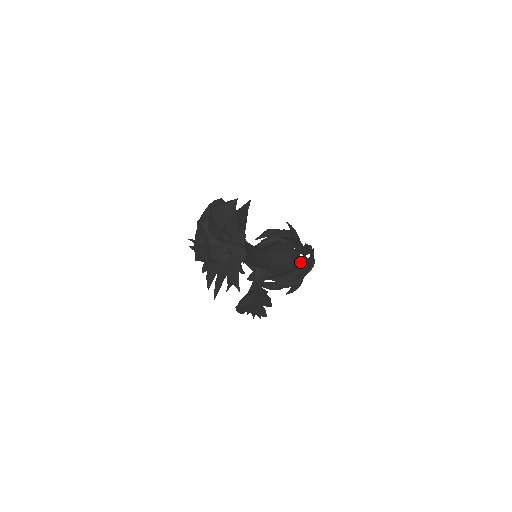
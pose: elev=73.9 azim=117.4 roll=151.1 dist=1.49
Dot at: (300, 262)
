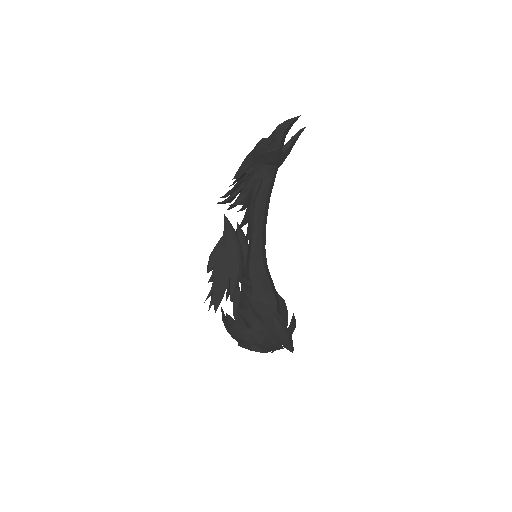
Dot at: occluded
